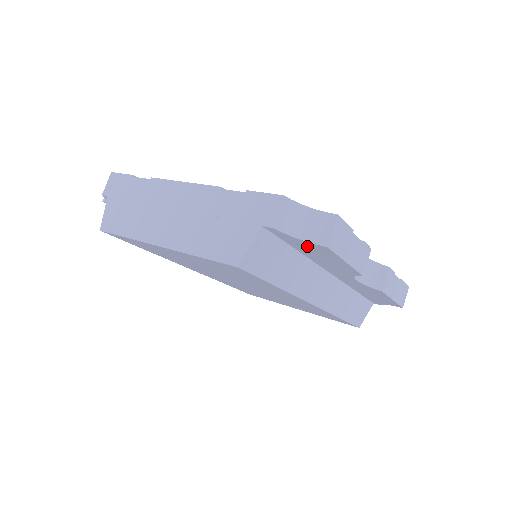
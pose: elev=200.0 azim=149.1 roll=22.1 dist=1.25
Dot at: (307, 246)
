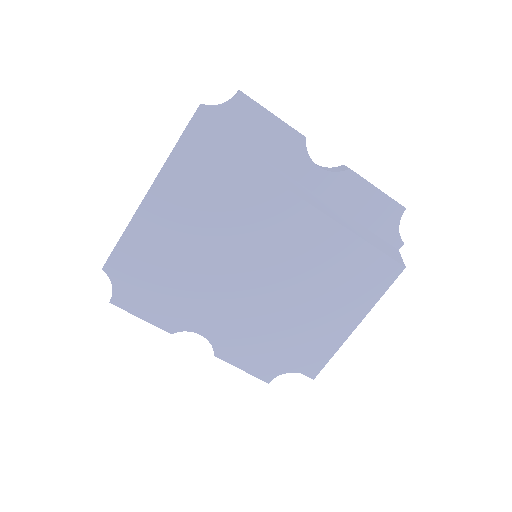
Dot at: (237, 116)
